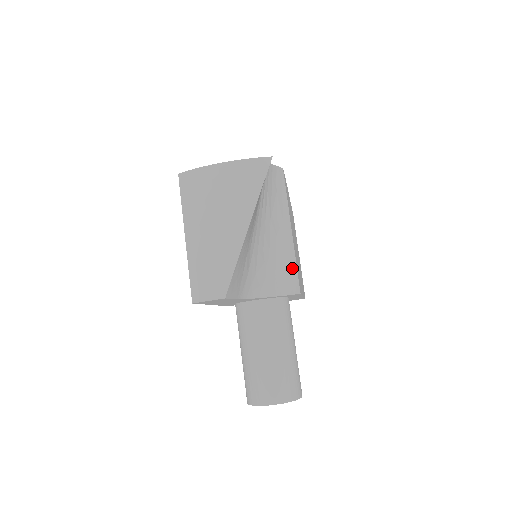
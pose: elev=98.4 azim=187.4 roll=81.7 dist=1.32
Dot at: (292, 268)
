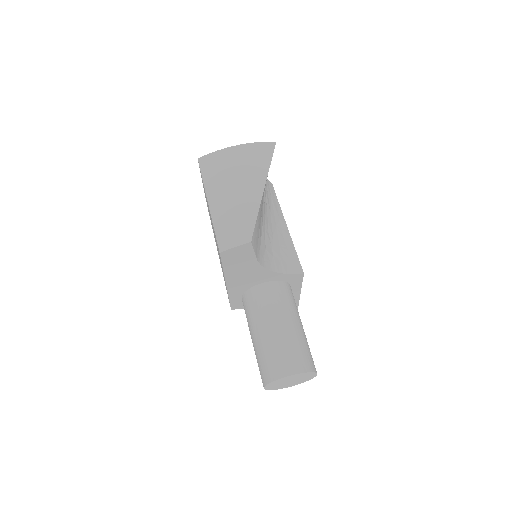
Dot at: (293, 254)
